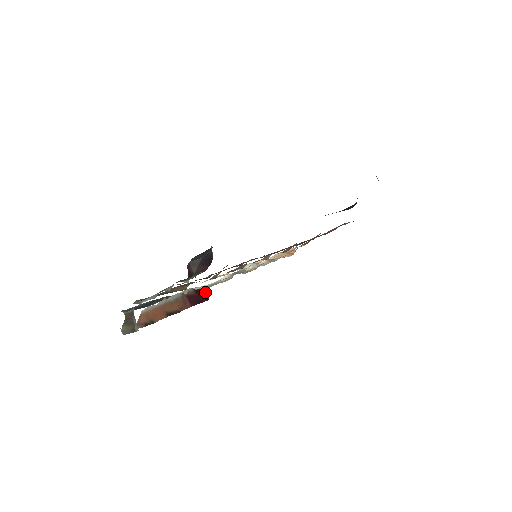
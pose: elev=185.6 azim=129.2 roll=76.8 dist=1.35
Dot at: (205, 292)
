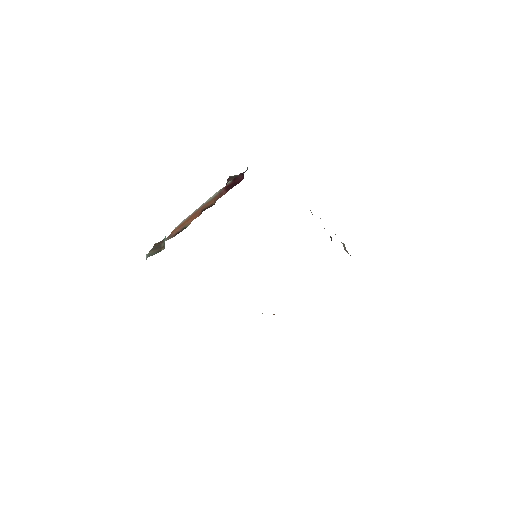
Dot at: (241, 176)
